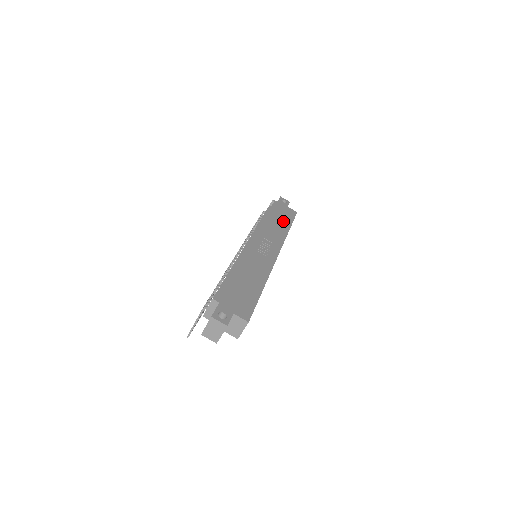
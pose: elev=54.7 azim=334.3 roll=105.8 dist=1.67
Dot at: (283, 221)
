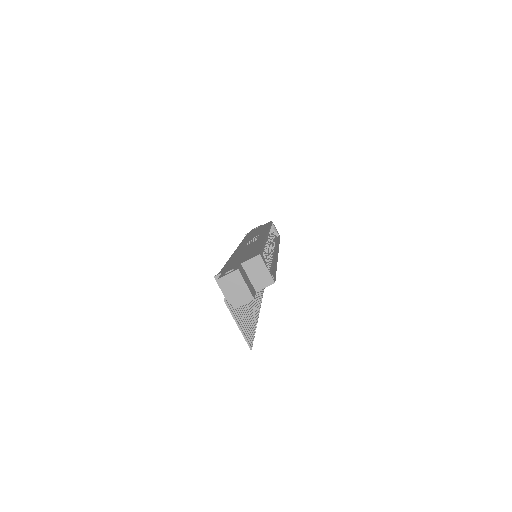
Dot at: occluded
